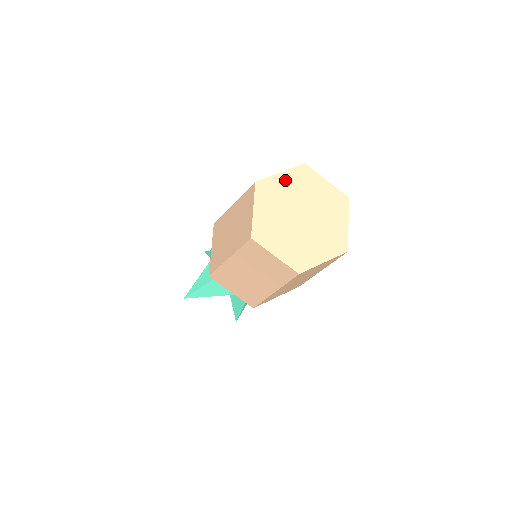
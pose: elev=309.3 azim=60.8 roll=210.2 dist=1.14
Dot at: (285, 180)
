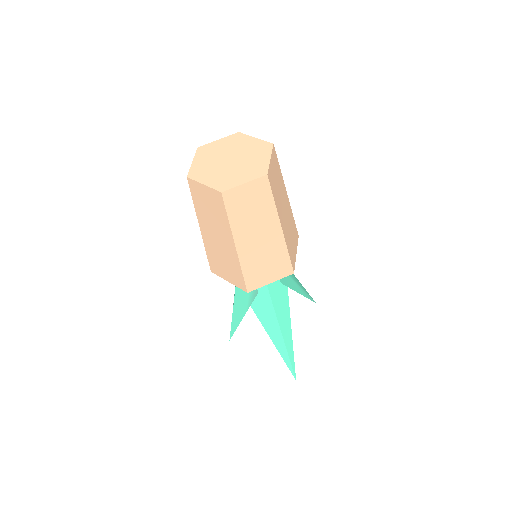
Dot at: (221, 143)
